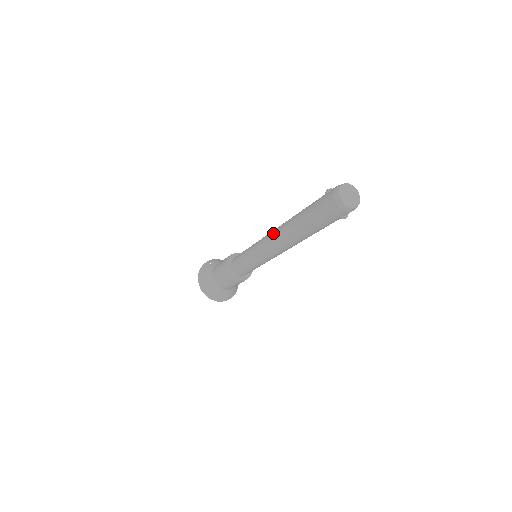
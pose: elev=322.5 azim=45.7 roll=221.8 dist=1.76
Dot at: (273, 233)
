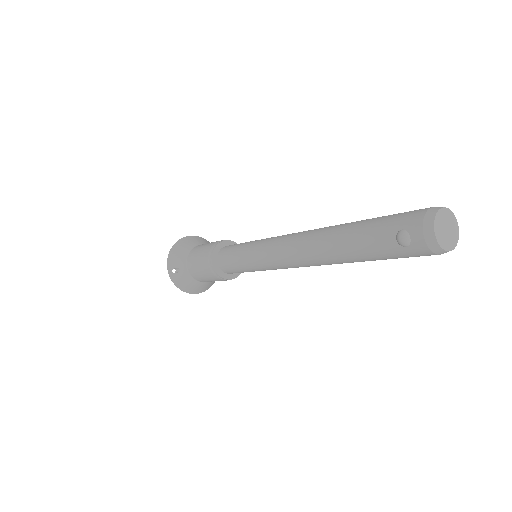
Dot at: (299, 264)
